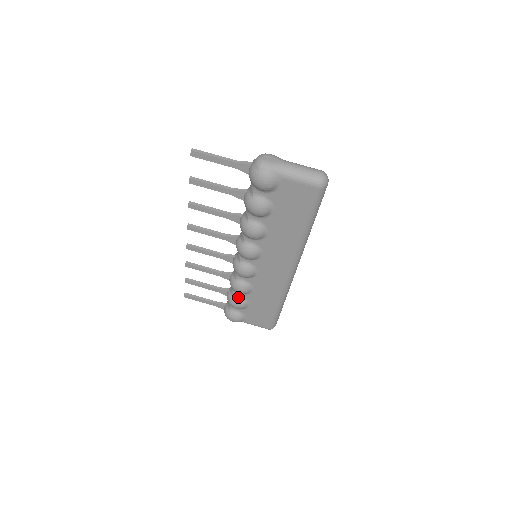
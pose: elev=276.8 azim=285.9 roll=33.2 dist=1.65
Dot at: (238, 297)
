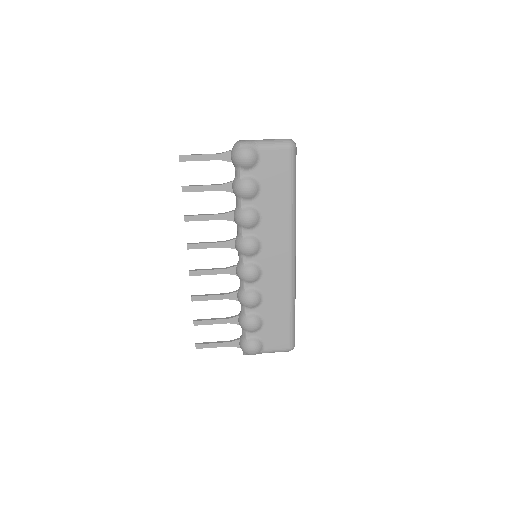
Dot at: (251, 314)
